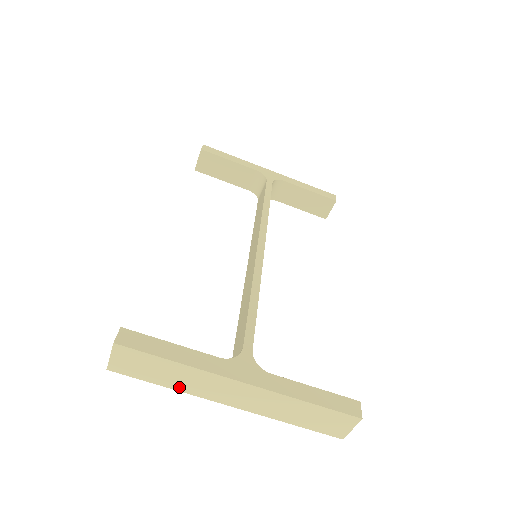
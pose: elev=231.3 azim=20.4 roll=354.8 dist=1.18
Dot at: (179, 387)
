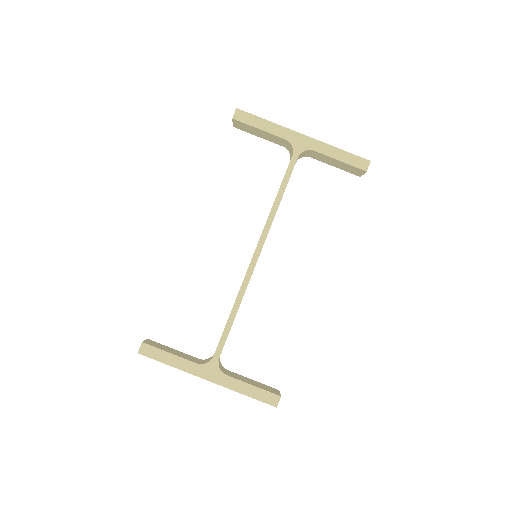
Dot at: occluded
